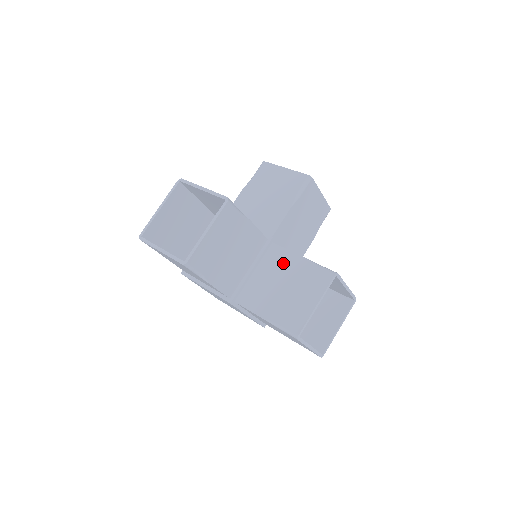
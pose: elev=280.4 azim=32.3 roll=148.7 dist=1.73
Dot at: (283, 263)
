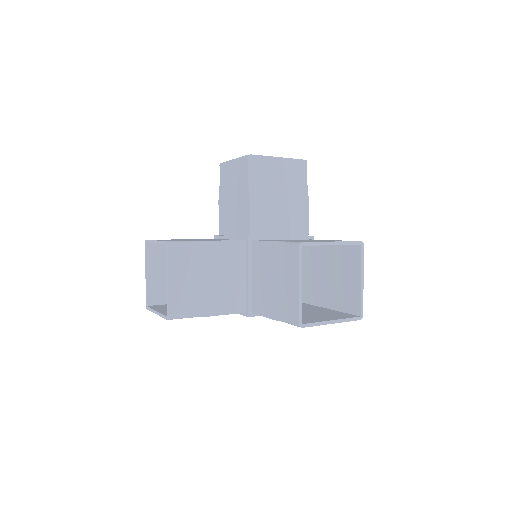
Dot at: (264, 257)
